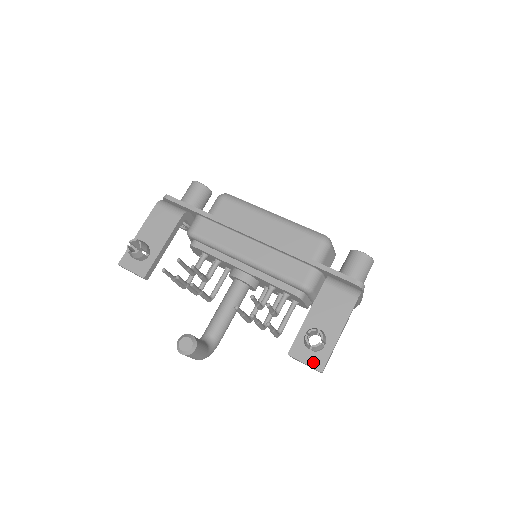
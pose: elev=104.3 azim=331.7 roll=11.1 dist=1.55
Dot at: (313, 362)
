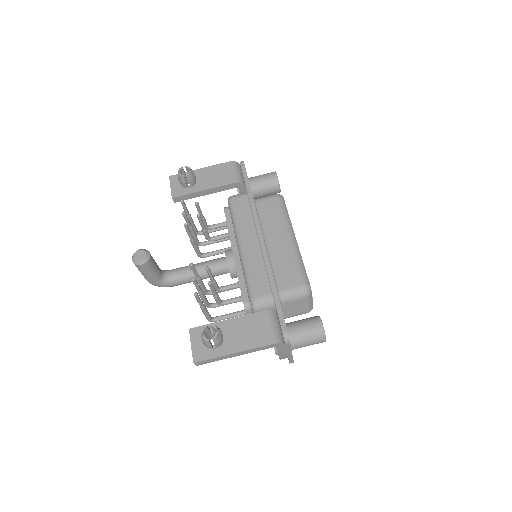
Dot at: (197, 351)
